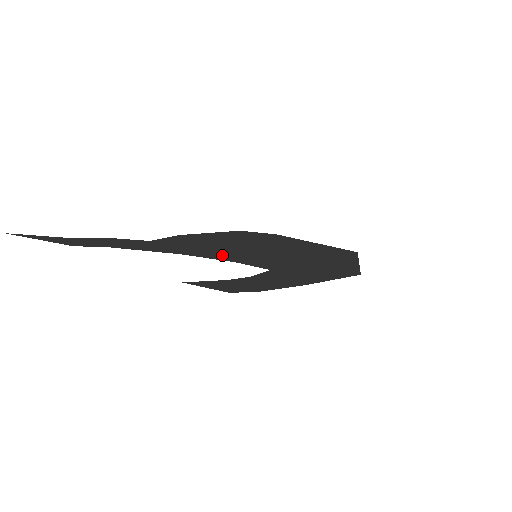
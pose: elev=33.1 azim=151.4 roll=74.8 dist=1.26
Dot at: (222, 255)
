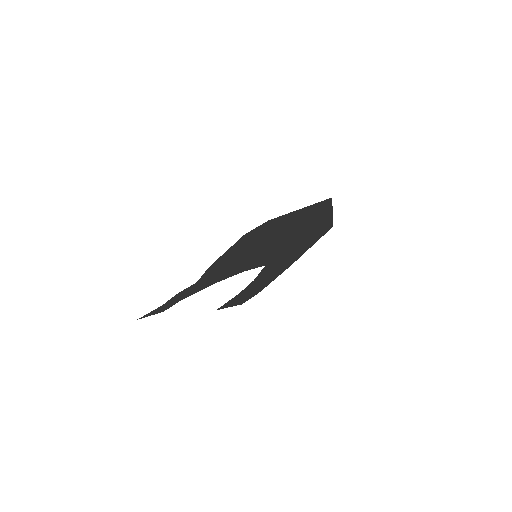
Dot at: (235, 269)
